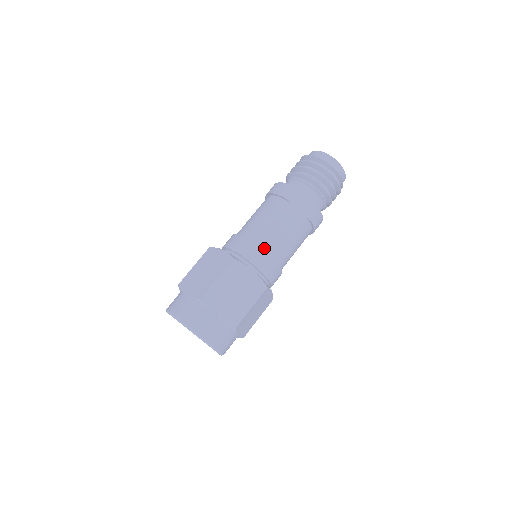
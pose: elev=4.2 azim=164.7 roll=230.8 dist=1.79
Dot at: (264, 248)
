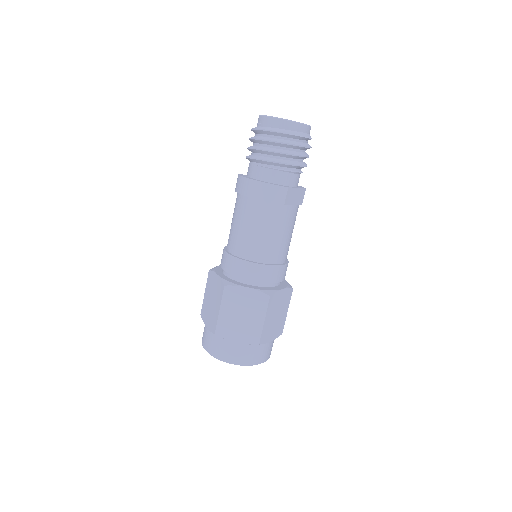
Dot at: (280, 261)
